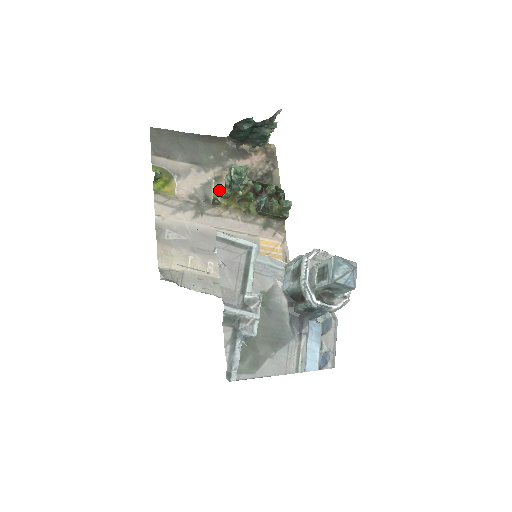
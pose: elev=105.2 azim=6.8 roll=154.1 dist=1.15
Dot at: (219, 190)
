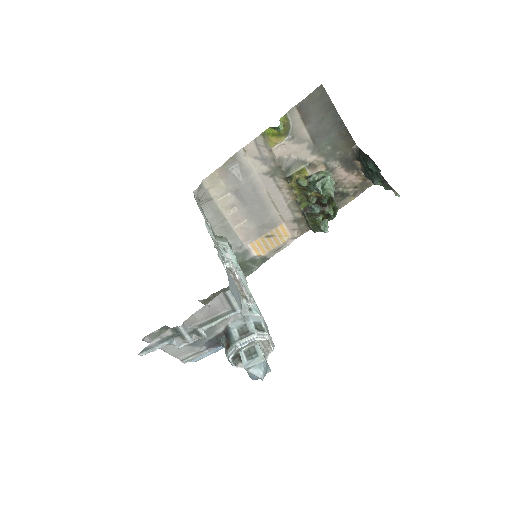
Dot at: (302, 173)
